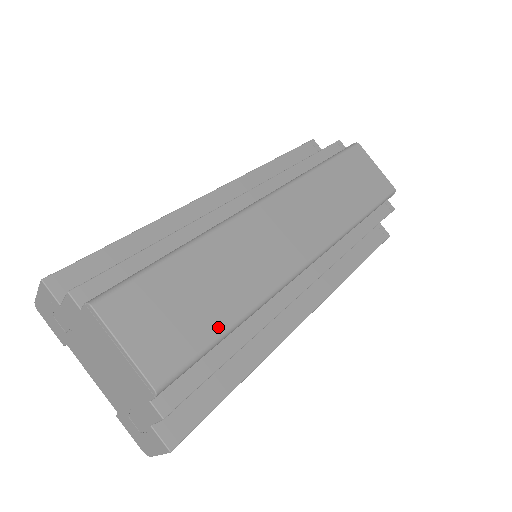
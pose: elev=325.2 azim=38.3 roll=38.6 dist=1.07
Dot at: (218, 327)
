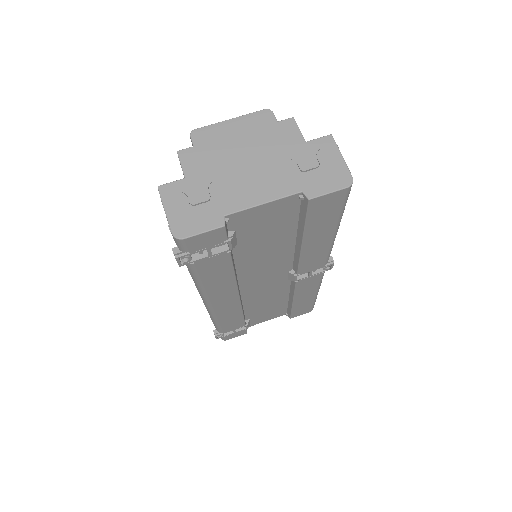
Dot at: occluded
